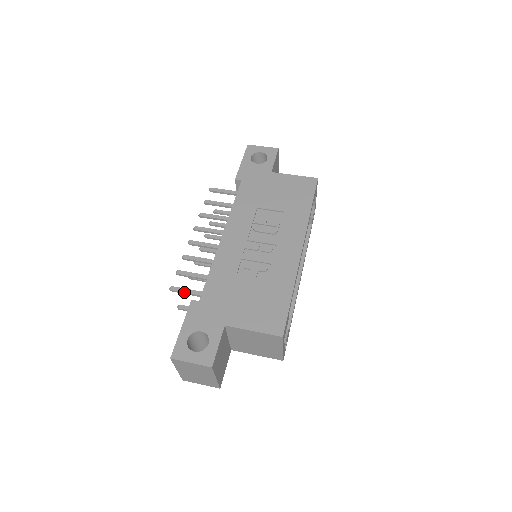
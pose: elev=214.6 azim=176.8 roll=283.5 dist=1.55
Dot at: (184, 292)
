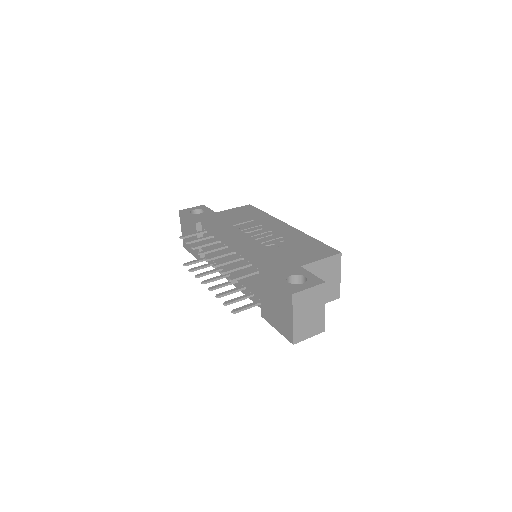
Dot at: (243, 276)
